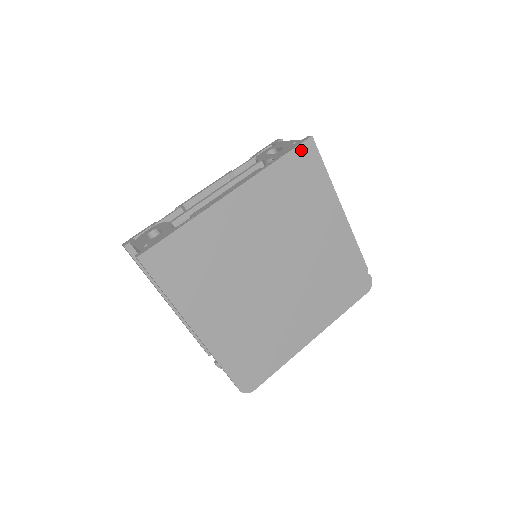
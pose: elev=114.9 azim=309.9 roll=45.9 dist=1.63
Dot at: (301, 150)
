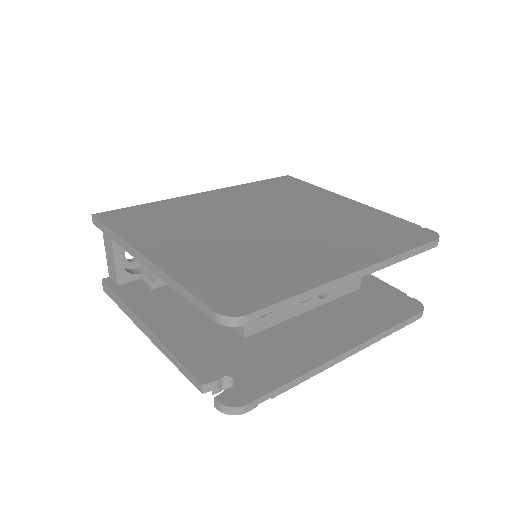
Dot at: (278, 179)
